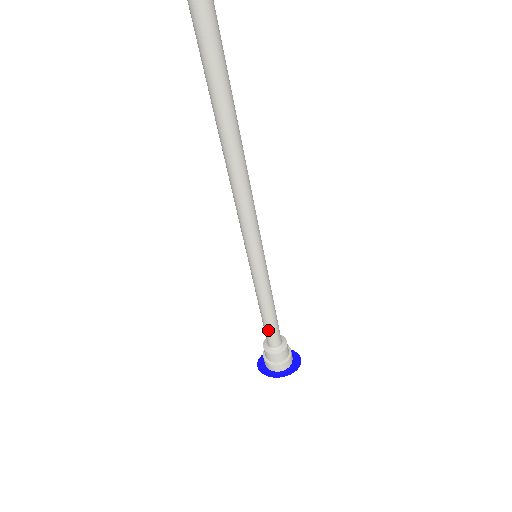
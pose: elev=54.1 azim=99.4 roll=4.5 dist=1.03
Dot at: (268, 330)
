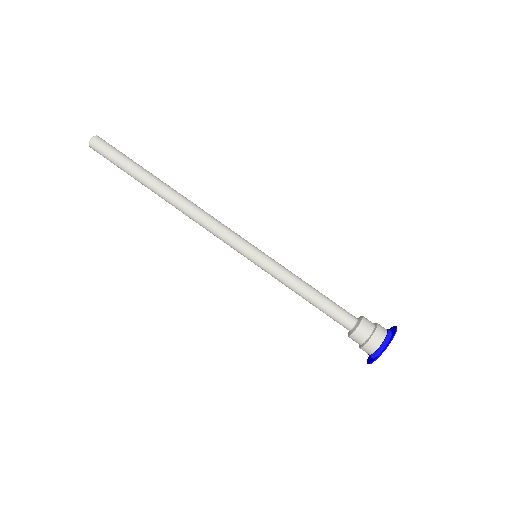
Dot at: (327, 312)
